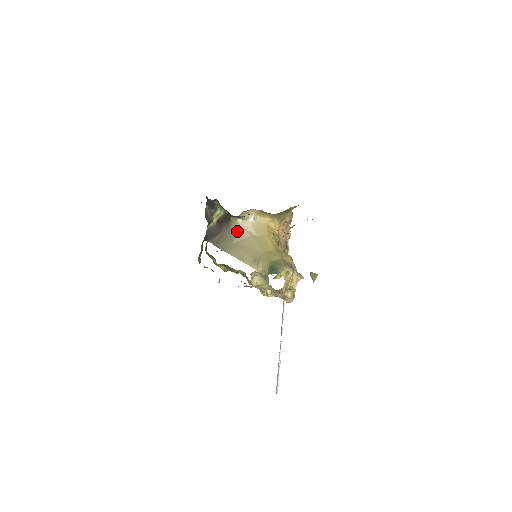
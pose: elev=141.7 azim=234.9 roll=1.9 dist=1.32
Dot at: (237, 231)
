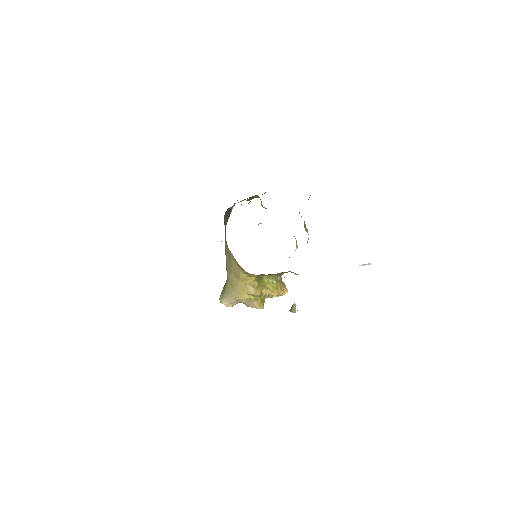
Dot at: (226, 241)
